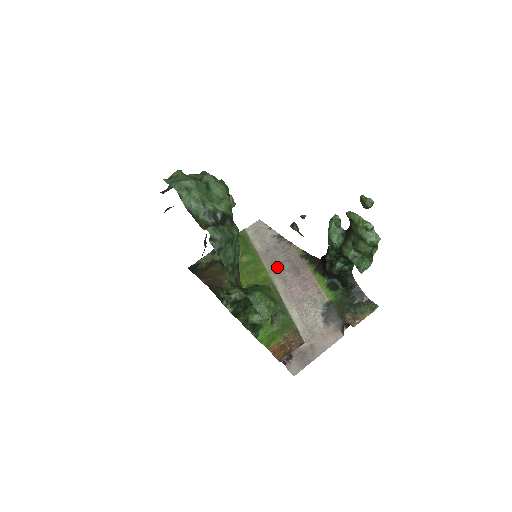
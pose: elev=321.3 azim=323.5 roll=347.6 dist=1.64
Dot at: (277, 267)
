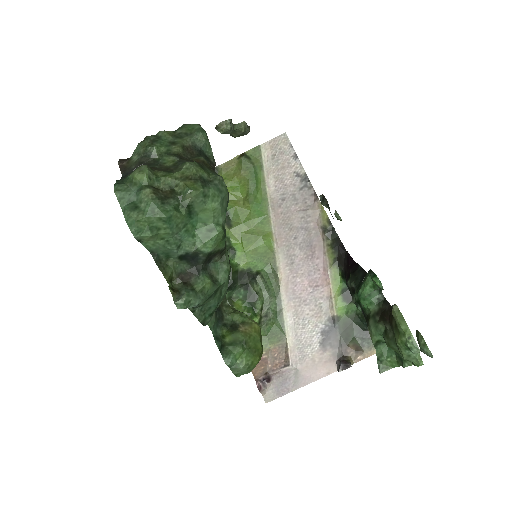
Dot at: (287, 235)
